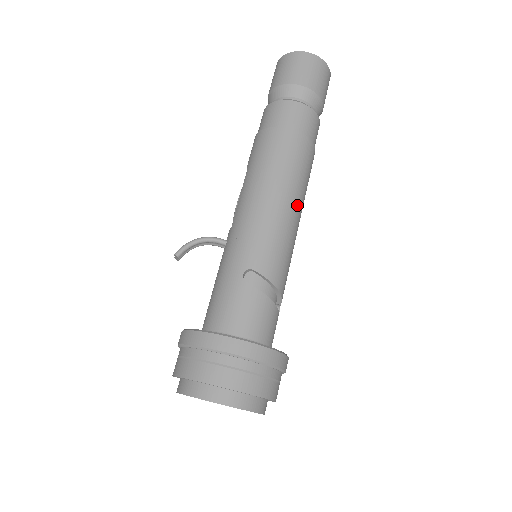
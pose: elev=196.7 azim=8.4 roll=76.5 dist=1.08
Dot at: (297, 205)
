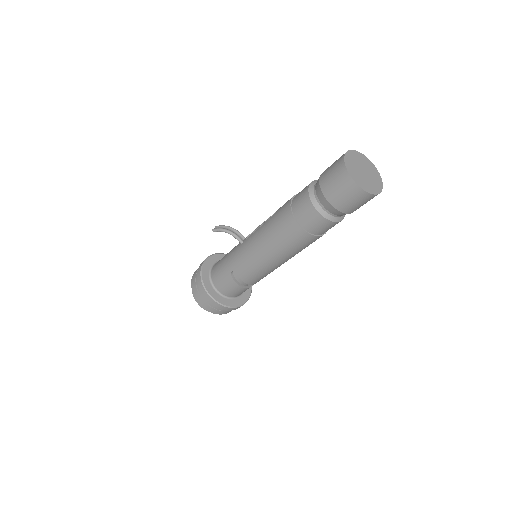
Dot at: (282, 260)
